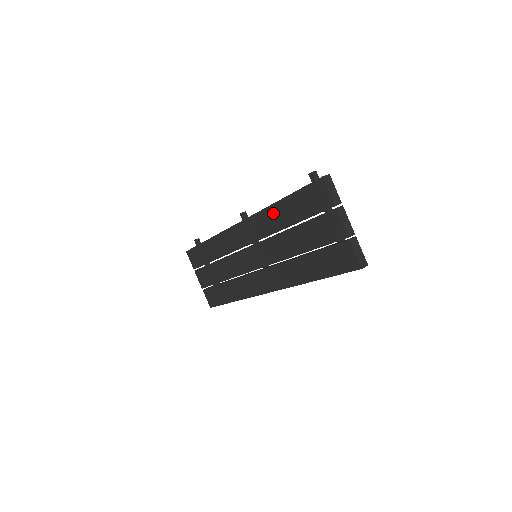
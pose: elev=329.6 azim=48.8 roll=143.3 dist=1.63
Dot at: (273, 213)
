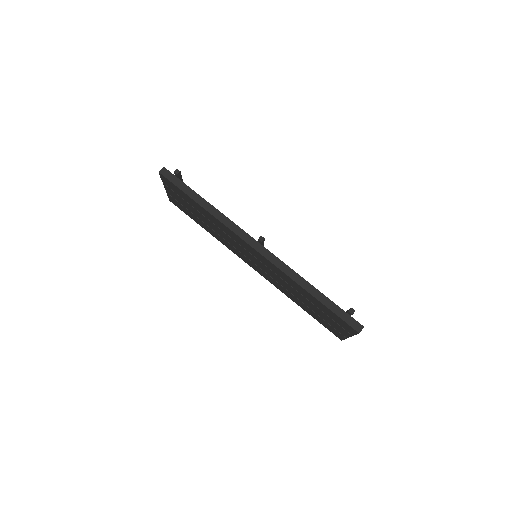
Dot at: (299, 287)
